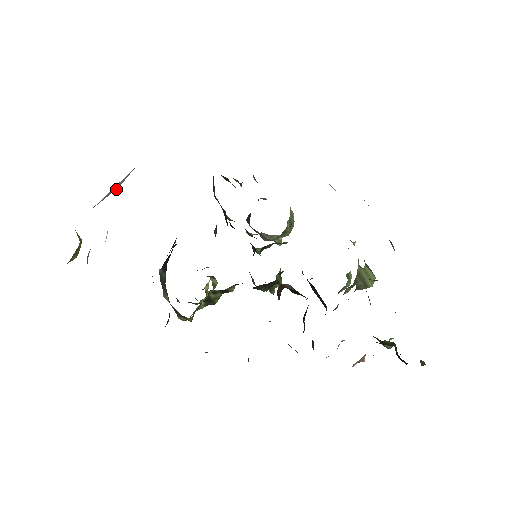
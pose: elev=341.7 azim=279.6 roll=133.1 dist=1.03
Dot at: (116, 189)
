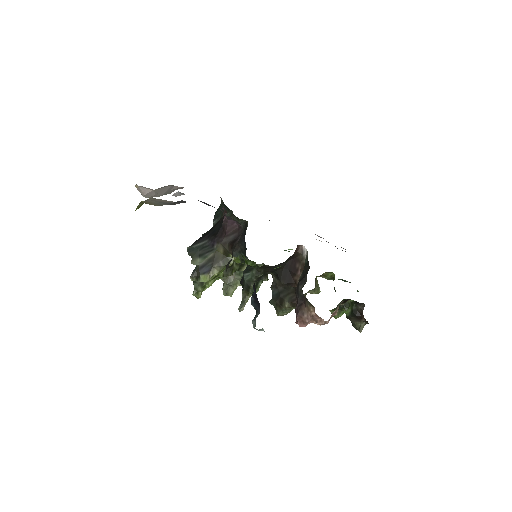
Dot at: (160, 195)
